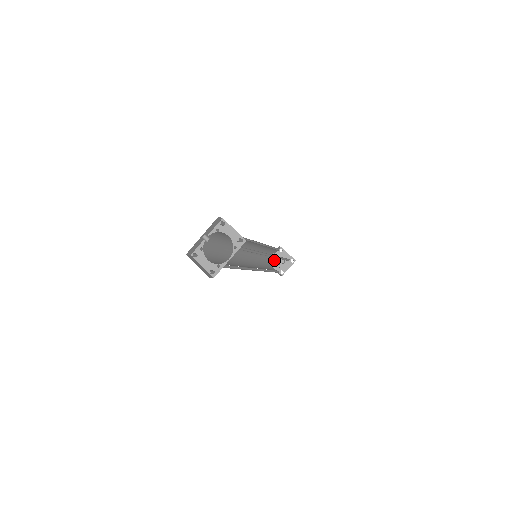
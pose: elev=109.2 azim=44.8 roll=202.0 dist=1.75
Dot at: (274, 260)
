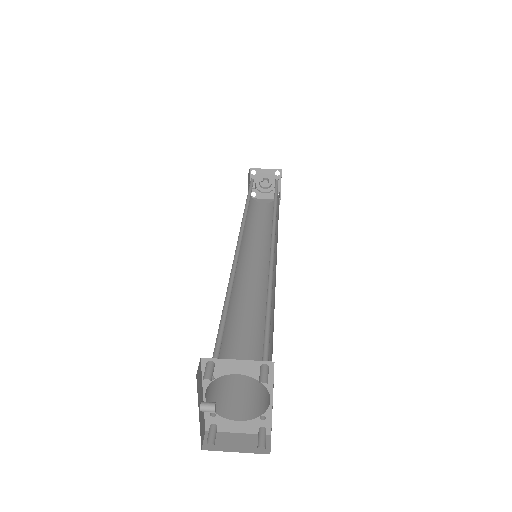
Dot at: (255, 190)
